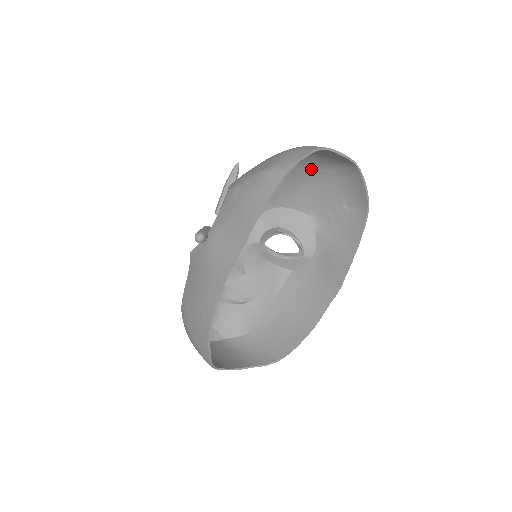
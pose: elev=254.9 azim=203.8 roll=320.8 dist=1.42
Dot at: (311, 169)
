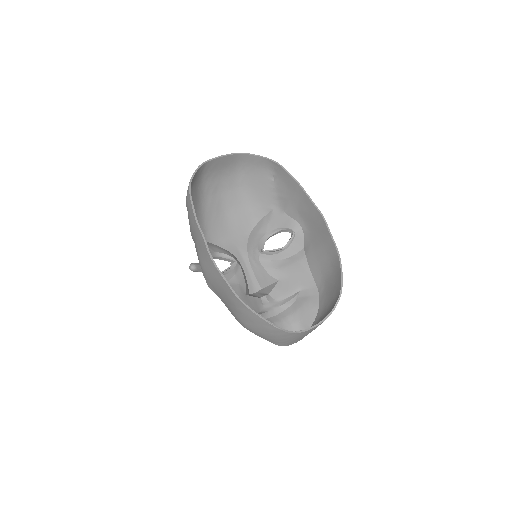
Dot at: (235, 187)
